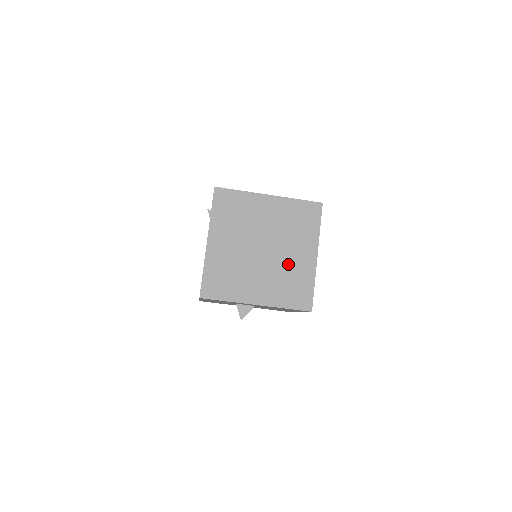
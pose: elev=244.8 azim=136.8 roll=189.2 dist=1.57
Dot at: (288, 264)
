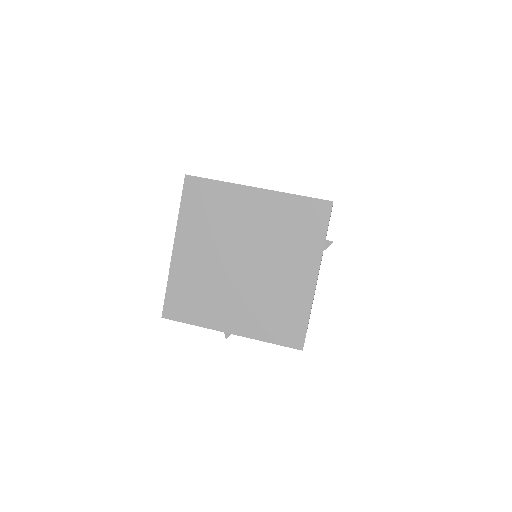
Dot at: (276, 285)
